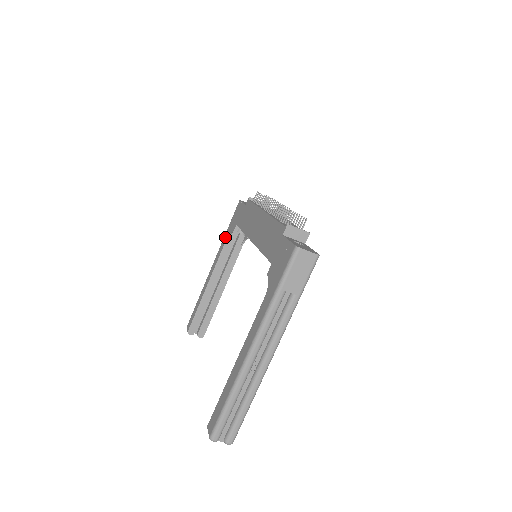
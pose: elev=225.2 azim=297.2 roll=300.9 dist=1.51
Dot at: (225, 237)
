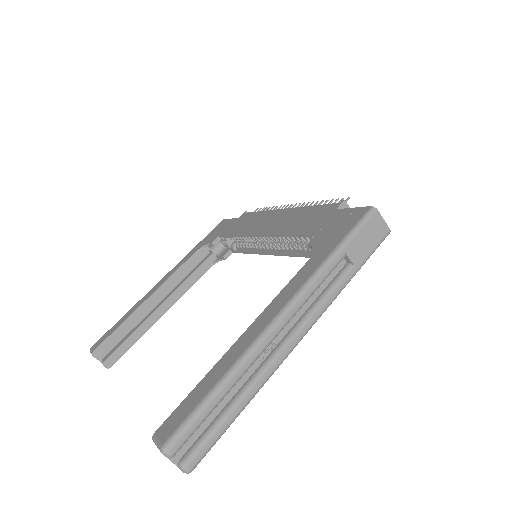
Dot at: (193, 250)
